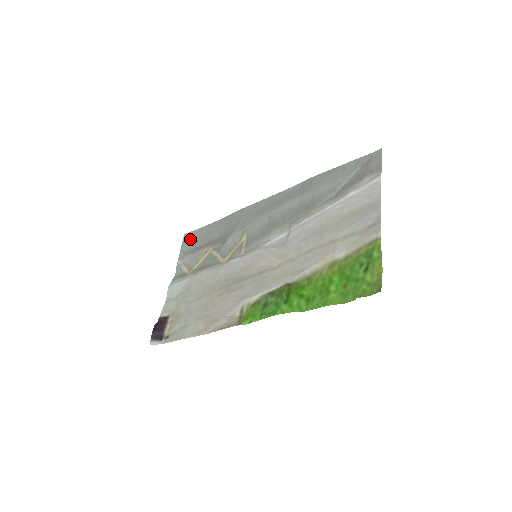
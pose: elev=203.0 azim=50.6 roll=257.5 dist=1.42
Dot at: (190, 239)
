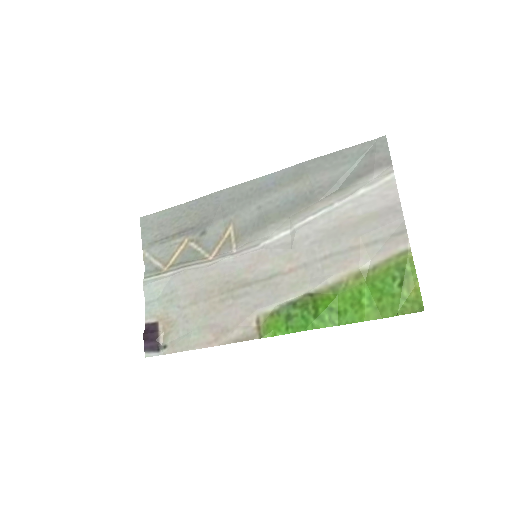
Dot at: (151, 225)
